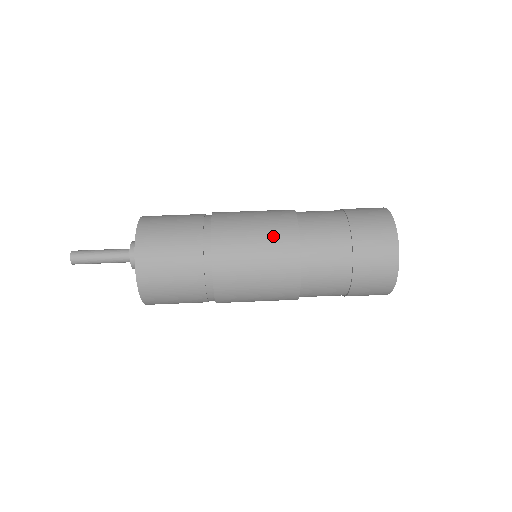
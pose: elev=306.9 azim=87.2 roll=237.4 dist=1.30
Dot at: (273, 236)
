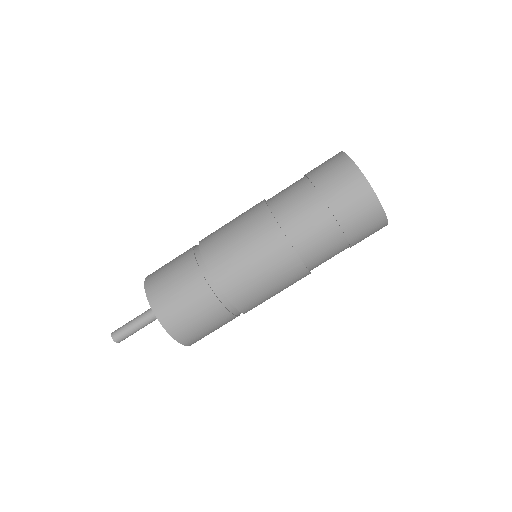
Dot at: (256, 236)
